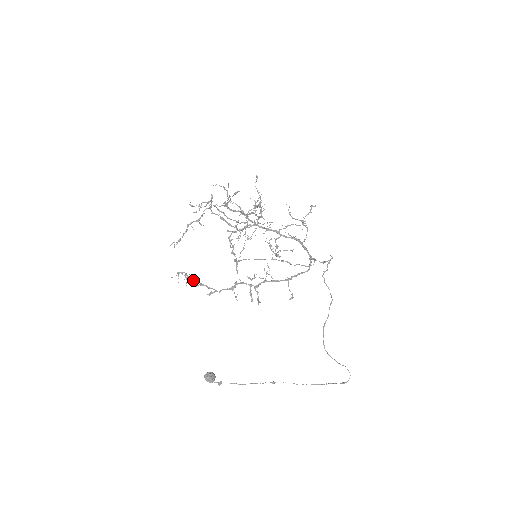
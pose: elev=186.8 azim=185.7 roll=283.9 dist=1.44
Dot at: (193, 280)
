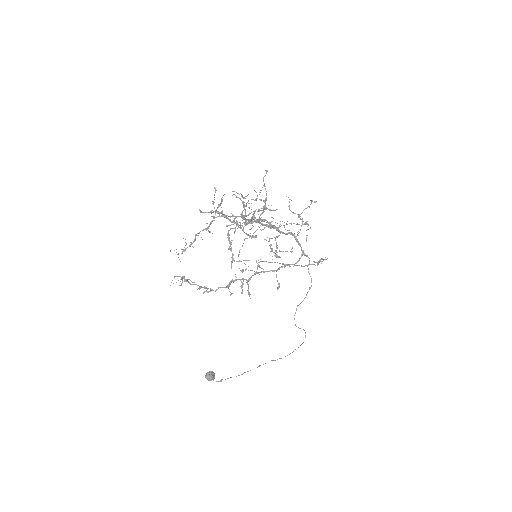
Dot at: (192, 284)
